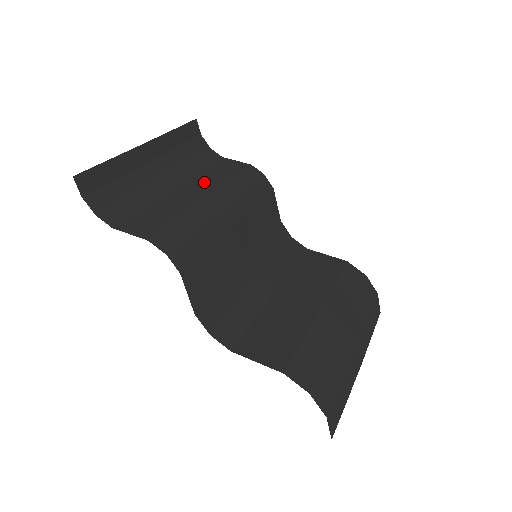
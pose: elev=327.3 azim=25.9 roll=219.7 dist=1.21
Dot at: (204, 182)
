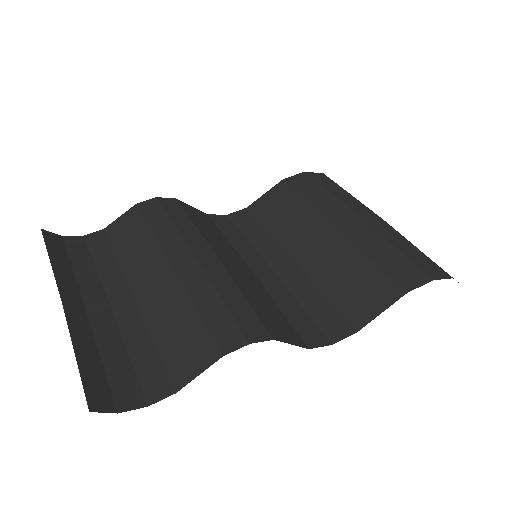
Dot at: (143, 262)
